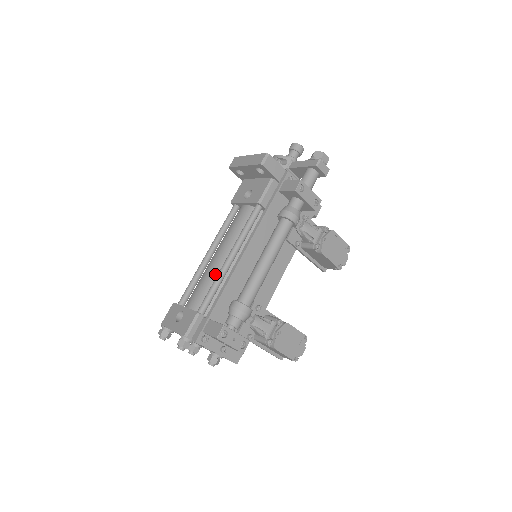
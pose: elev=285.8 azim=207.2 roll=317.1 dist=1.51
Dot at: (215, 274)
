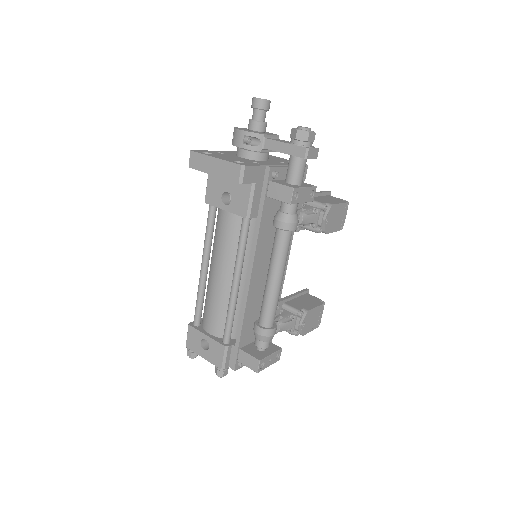
Dot at: (224, 298)
